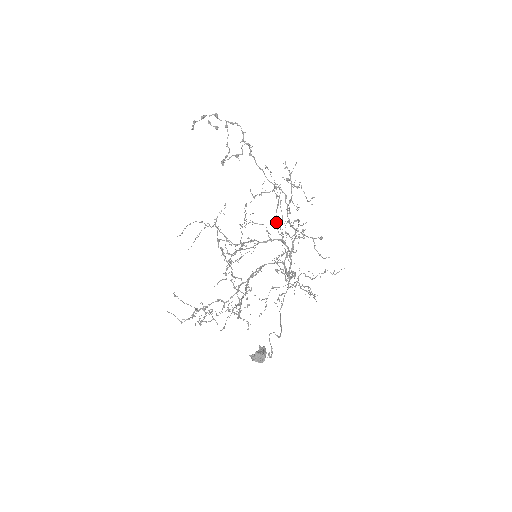
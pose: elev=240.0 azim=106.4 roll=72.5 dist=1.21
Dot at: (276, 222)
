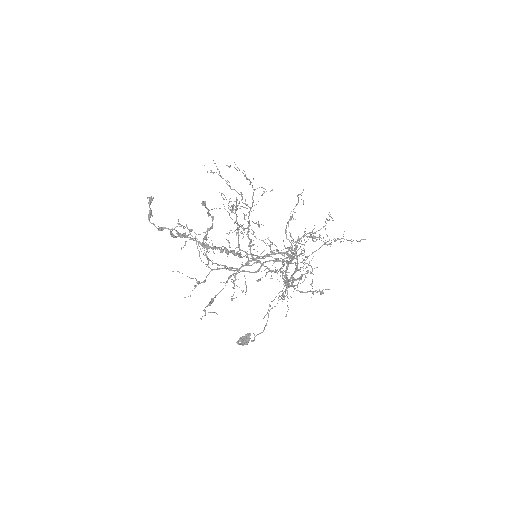
Dot at: (286, 228)
